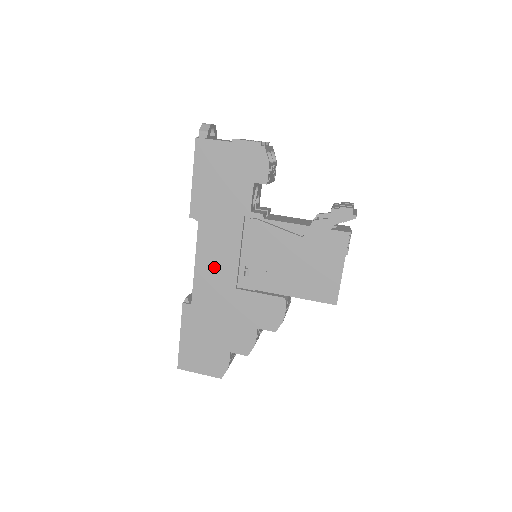
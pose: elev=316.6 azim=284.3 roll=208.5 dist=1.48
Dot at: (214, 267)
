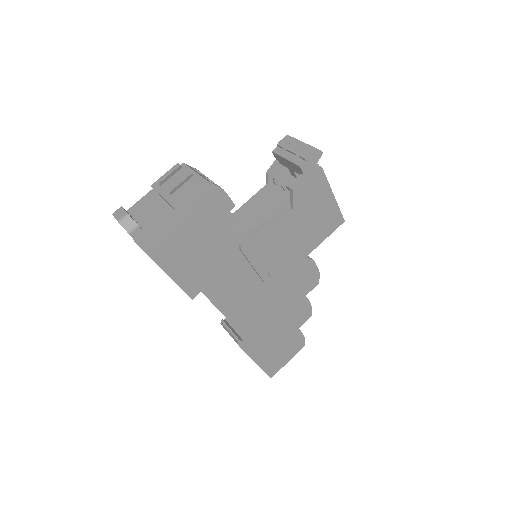
Dot at: (243, 303)
